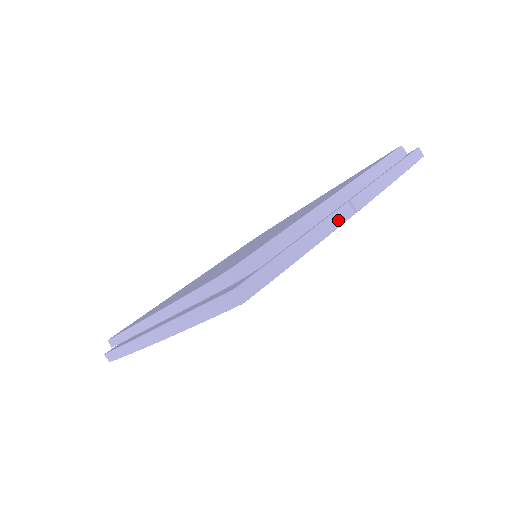
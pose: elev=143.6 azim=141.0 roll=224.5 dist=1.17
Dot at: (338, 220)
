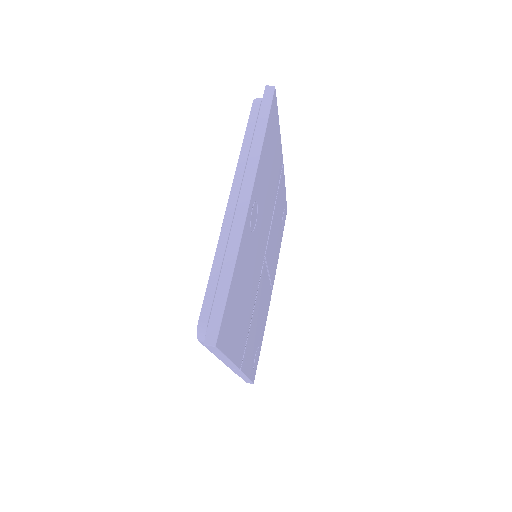
Dot at: occluded
